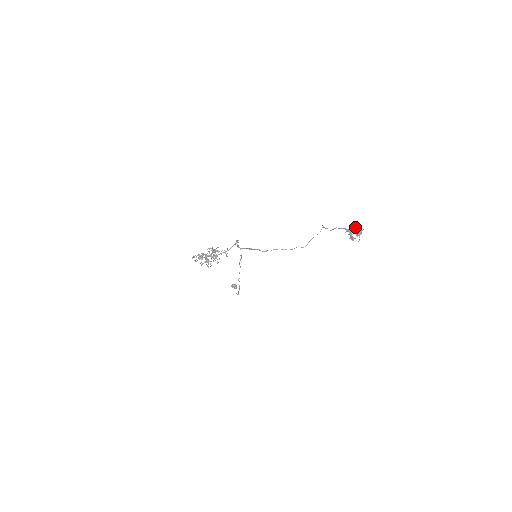
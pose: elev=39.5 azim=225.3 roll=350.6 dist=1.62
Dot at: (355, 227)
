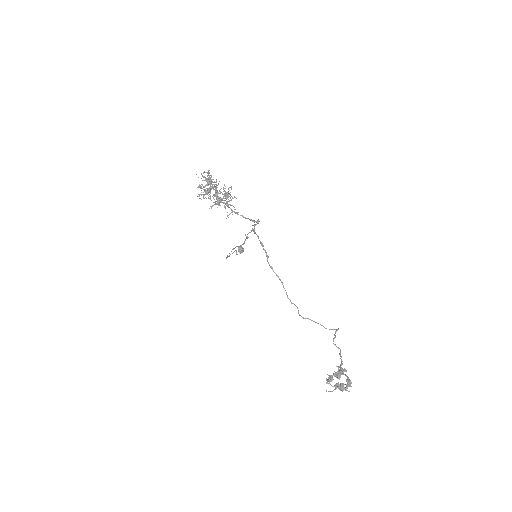
Dot at: (348, 378)
